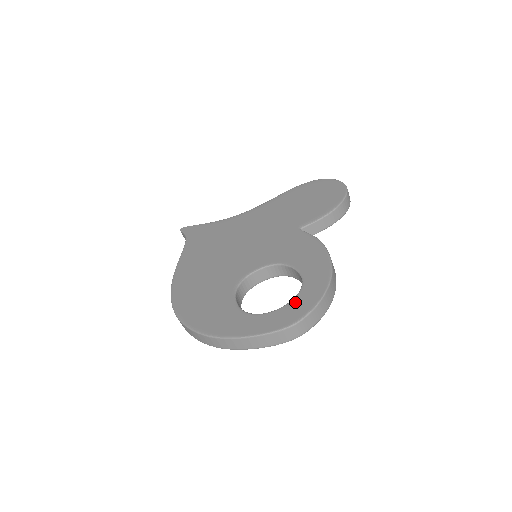
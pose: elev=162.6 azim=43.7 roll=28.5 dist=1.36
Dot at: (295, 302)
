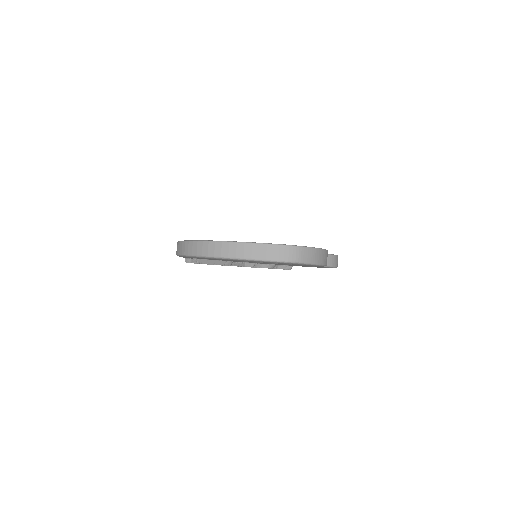
Dot at: occluded
